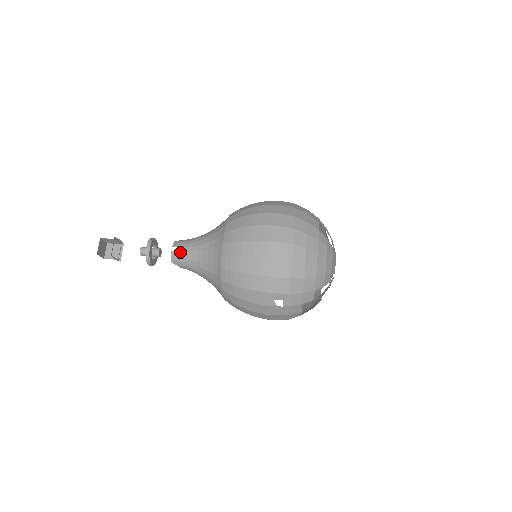
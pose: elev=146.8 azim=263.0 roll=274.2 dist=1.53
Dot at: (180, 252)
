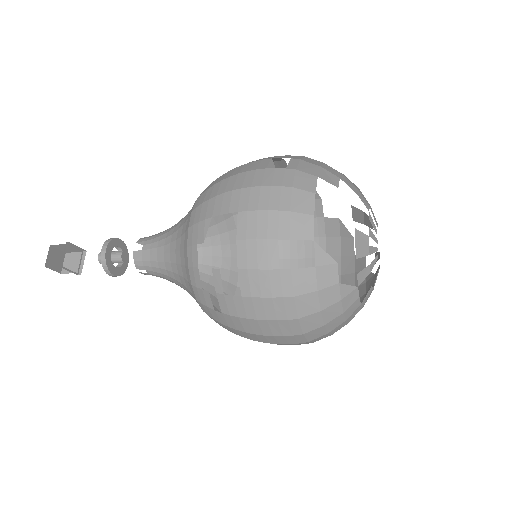
Dot at: occluded
